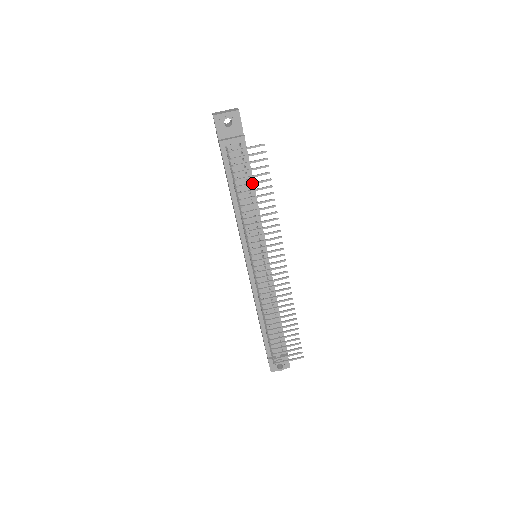
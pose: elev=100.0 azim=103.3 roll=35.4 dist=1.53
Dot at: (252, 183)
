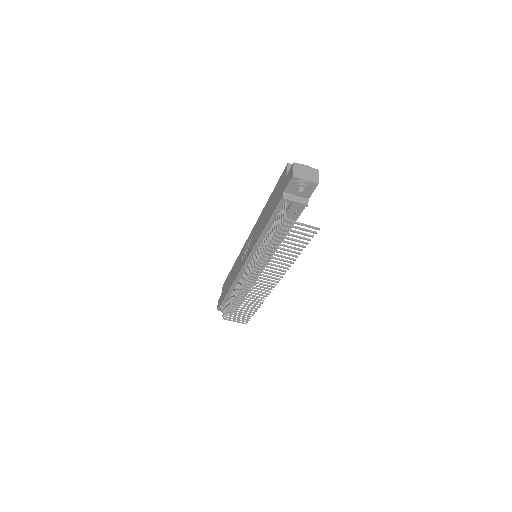
Dot at: (288, 243)
